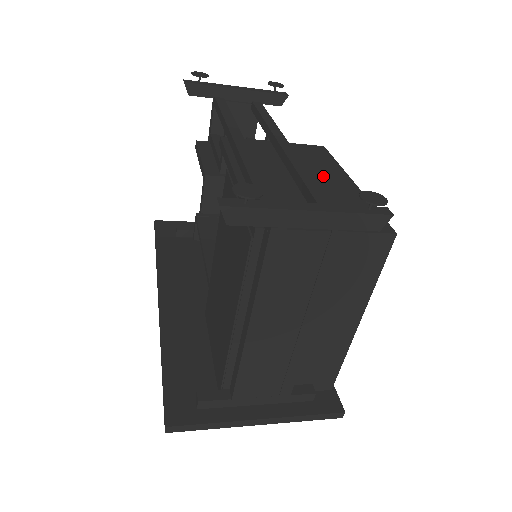
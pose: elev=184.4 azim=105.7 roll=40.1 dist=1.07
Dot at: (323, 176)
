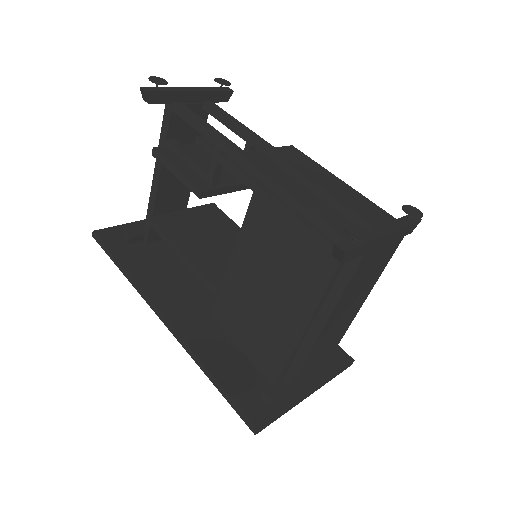
Dot at: (325, 182)
